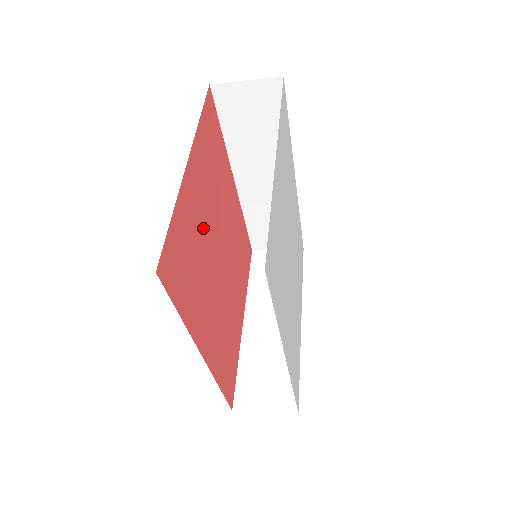
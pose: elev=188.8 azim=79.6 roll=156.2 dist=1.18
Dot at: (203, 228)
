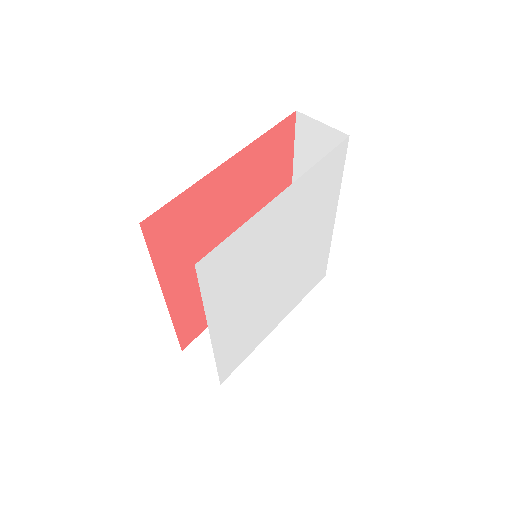
Dot at: (220, 213)
